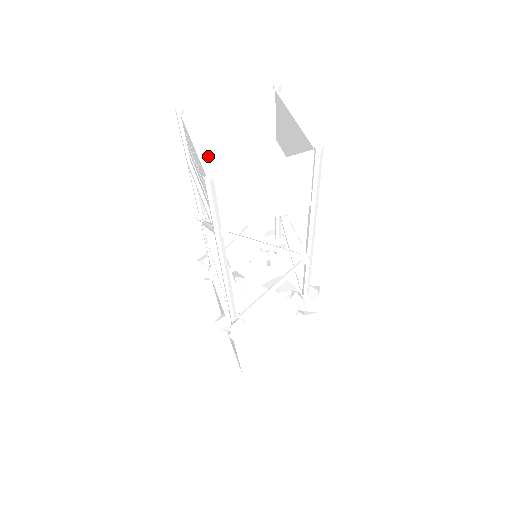
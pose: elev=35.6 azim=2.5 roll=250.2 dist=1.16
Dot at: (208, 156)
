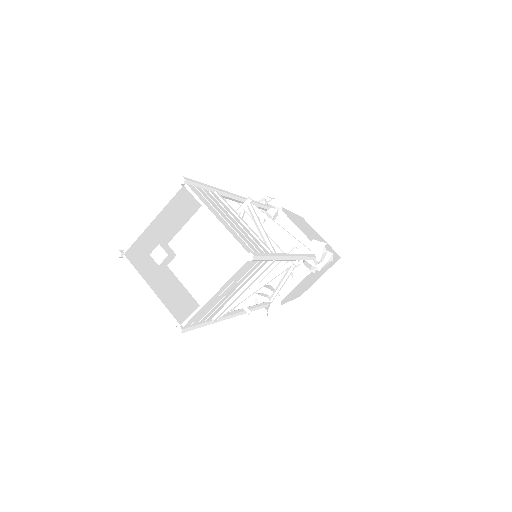
Dot at: (166, 256)
